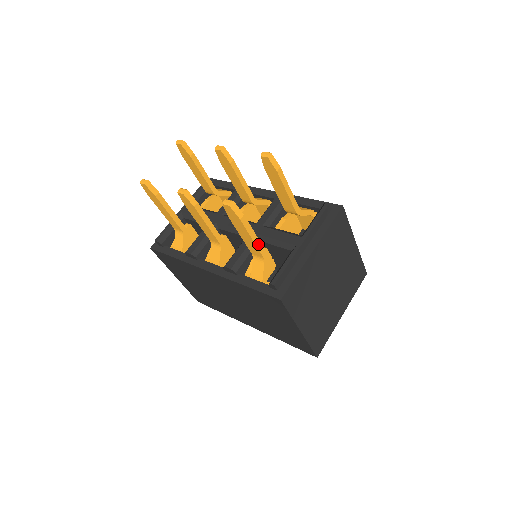
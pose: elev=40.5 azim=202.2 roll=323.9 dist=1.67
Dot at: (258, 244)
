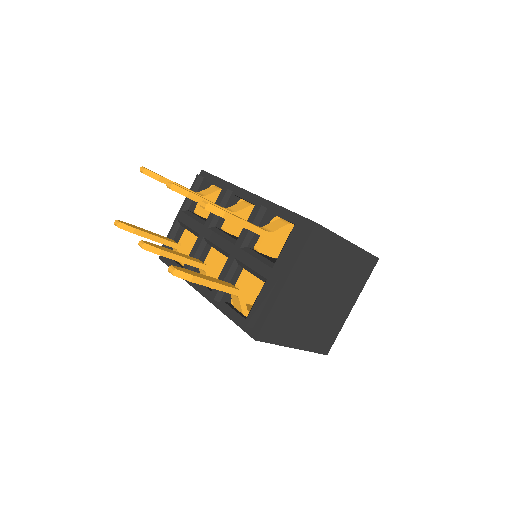
Dot at: (224, 288)
